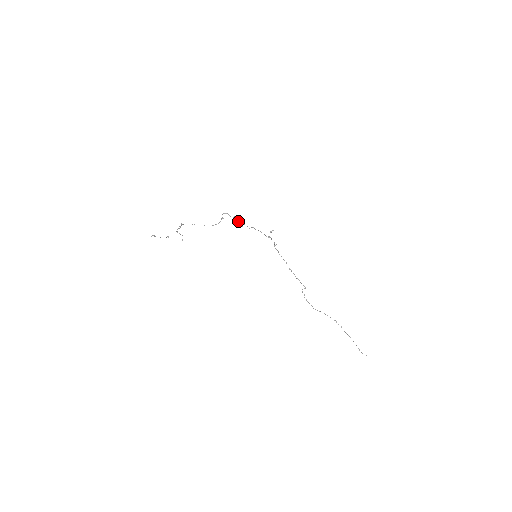
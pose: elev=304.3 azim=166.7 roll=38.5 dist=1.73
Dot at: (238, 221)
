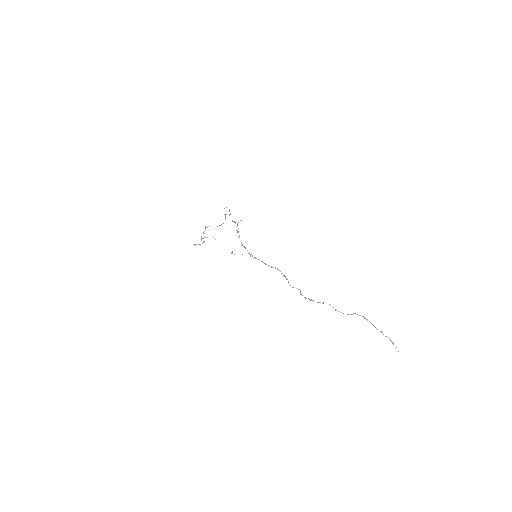
Dot at: occluded
